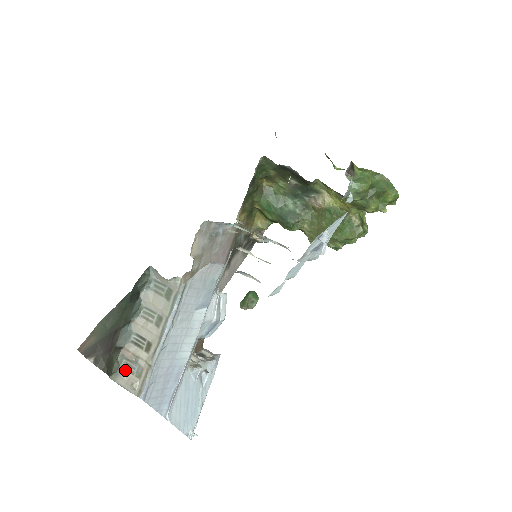
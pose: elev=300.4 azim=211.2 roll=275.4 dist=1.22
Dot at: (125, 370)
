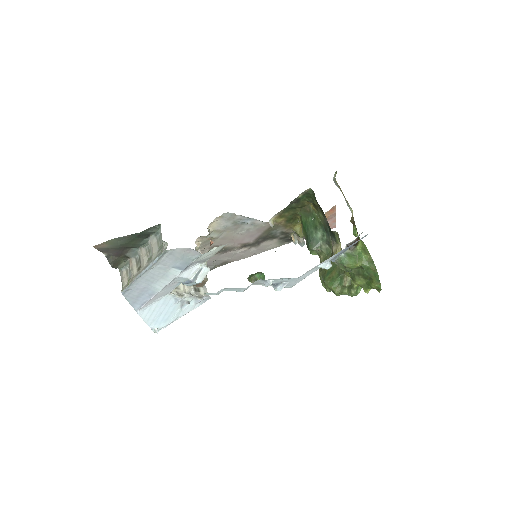
Dot at: (126, 271)
